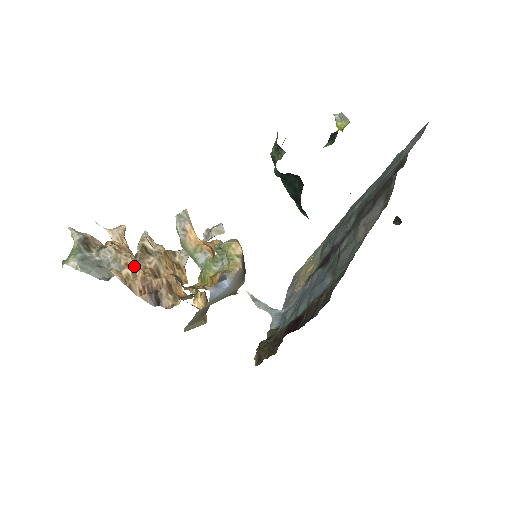
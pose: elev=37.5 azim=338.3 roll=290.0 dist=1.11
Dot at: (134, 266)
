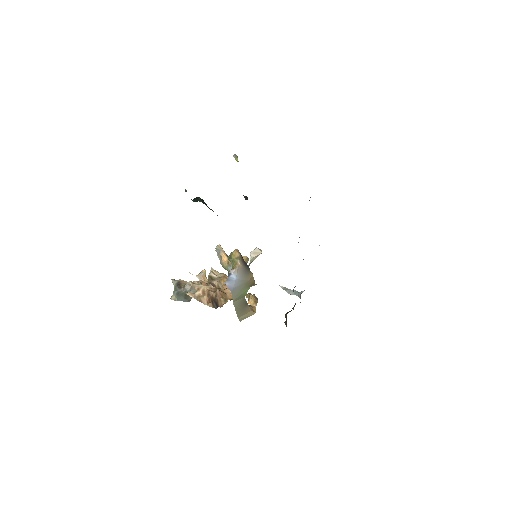
Dot at: (203, 289)
